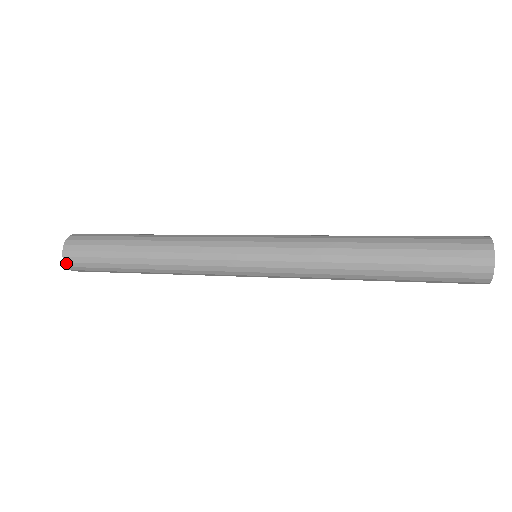
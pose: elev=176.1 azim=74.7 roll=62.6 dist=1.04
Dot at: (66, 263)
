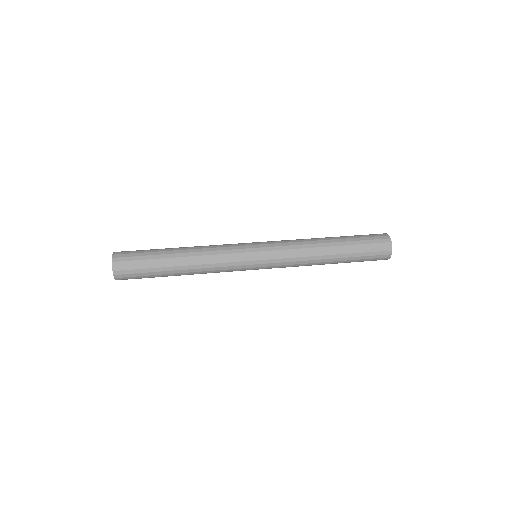
Dot at: (114, 272)
